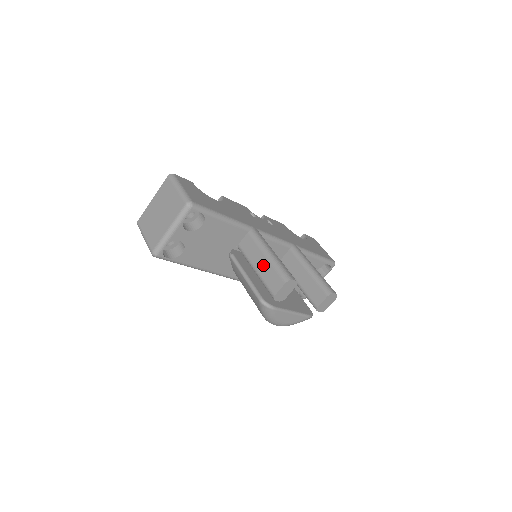
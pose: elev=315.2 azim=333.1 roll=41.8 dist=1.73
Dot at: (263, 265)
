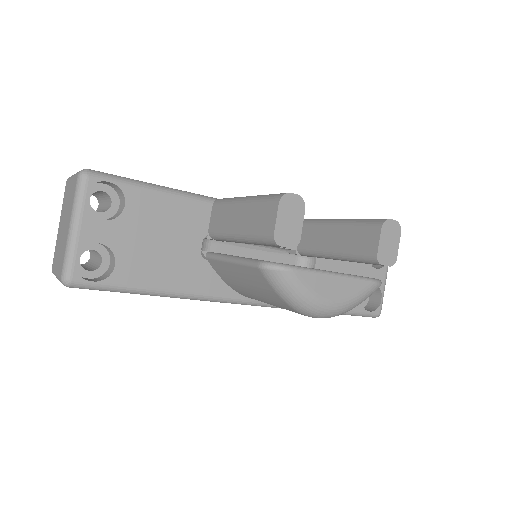
Dot at: (242, 217)
